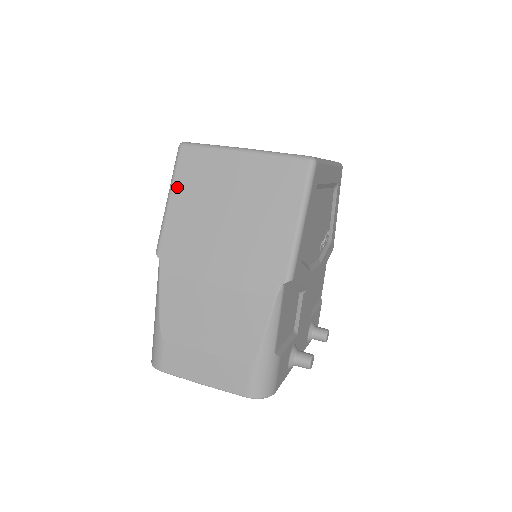
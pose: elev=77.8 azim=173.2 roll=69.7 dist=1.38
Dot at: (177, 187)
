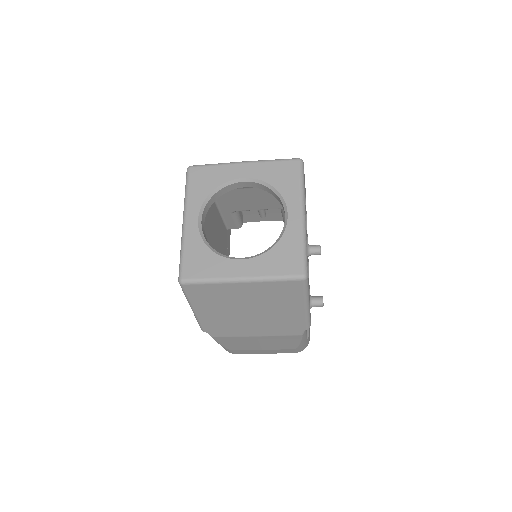
Dot at: (196, 304)
